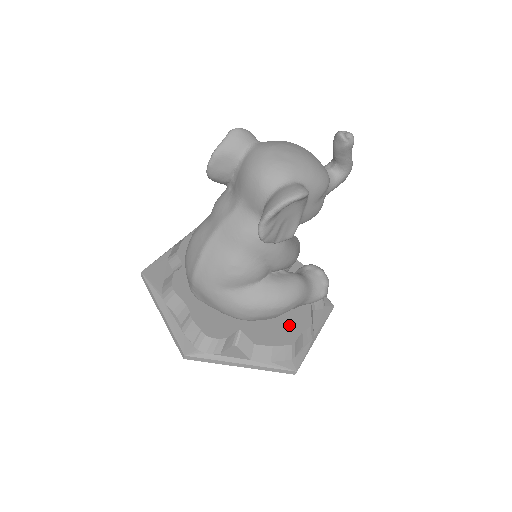
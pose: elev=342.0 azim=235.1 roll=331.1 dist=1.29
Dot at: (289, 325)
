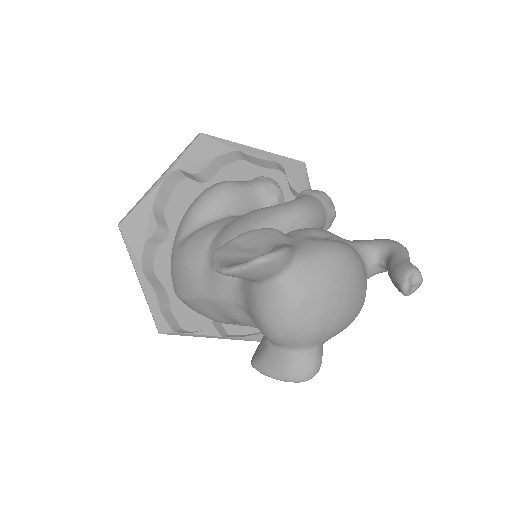
Dot at: occluded
